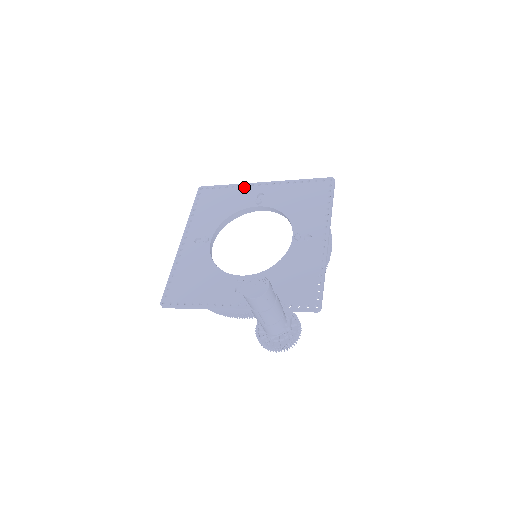
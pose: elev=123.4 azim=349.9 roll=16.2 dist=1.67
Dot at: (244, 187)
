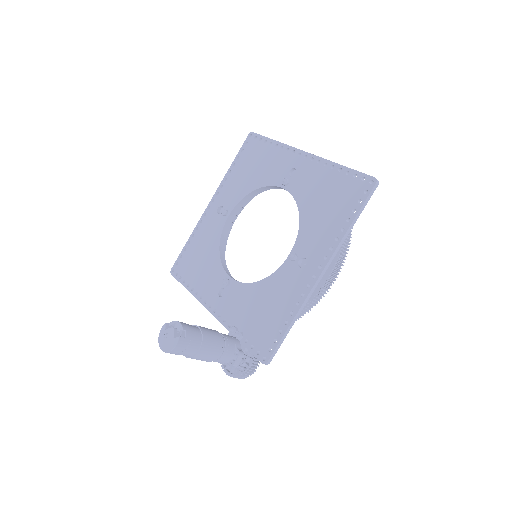
Dot at: (285, 151)
